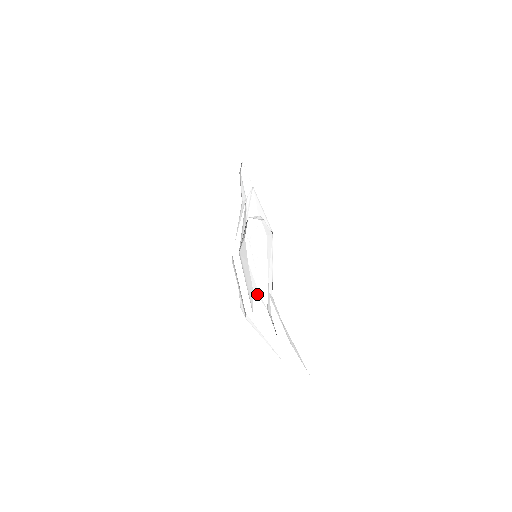
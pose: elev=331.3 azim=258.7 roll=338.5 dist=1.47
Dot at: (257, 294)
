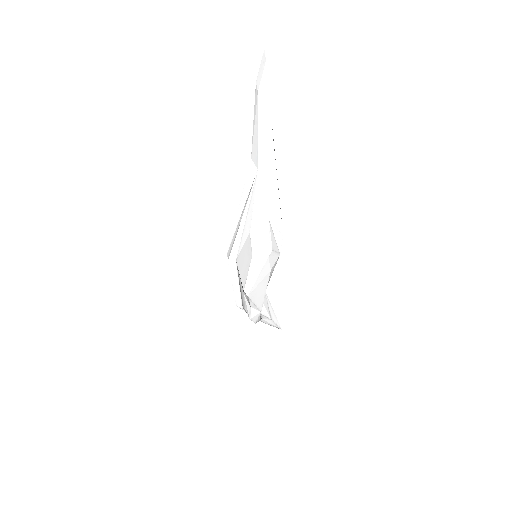
Dot at: (248, 315)
